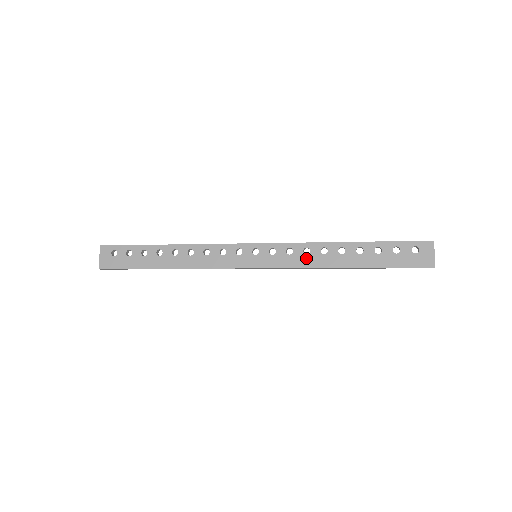
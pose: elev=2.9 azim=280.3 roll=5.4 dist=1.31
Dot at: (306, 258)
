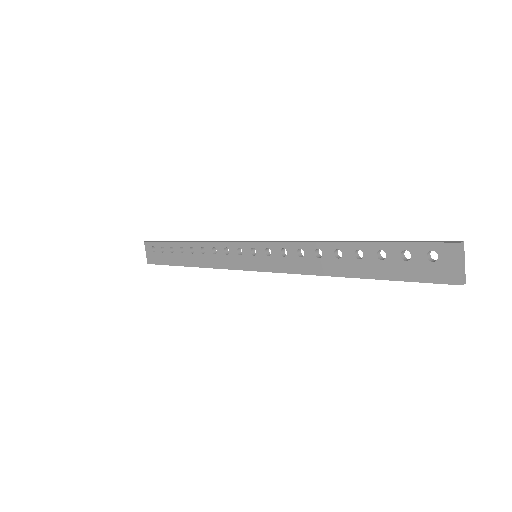
Dot at: (301, 262)
